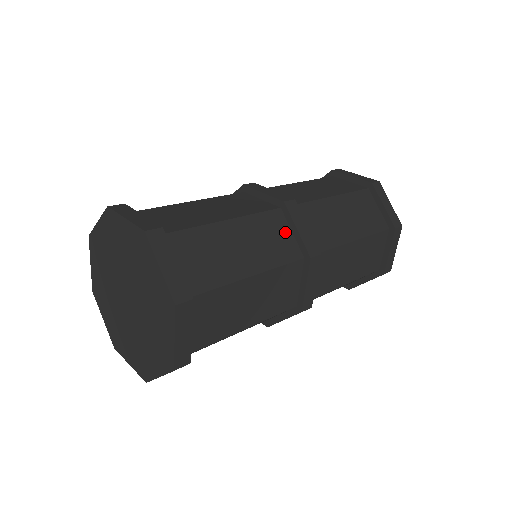
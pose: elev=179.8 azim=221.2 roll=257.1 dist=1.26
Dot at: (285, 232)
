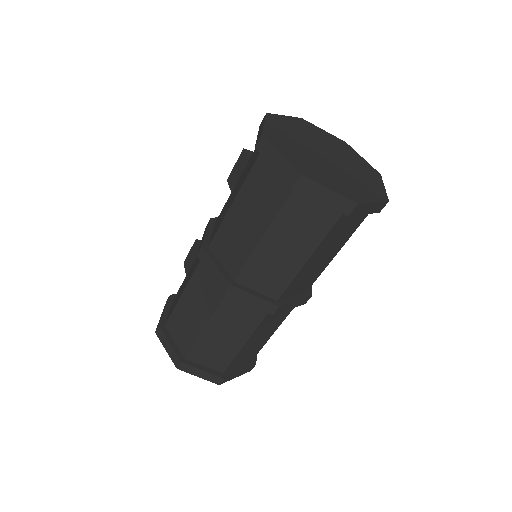
Dot at: (244, 304)
